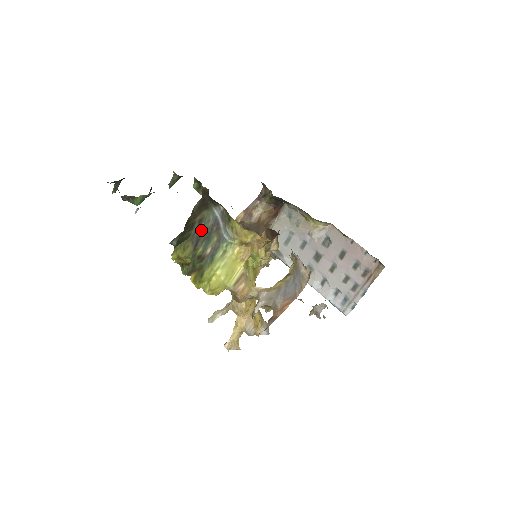
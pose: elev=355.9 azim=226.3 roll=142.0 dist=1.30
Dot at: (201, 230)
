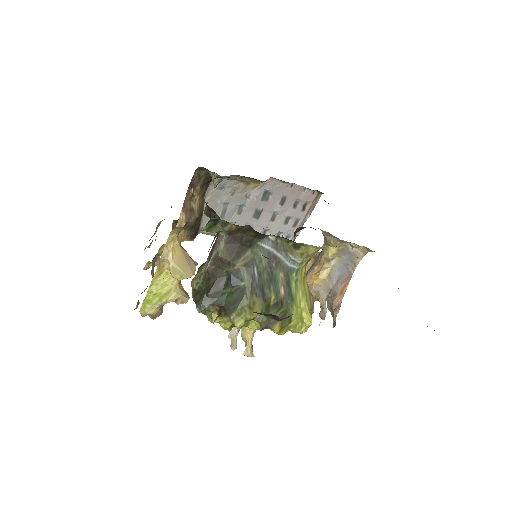
Dot at: (258, 276)
